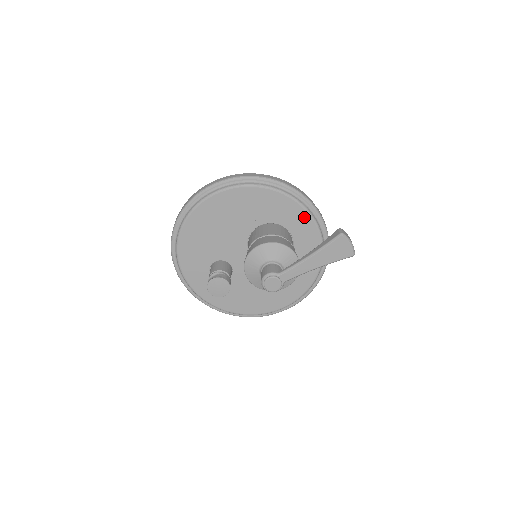
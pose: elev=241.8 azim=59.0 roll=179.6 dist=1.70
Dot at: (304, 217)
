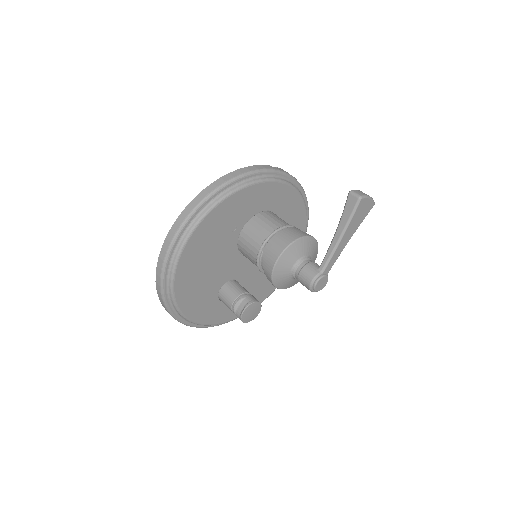
Dot at: (276, 188)
